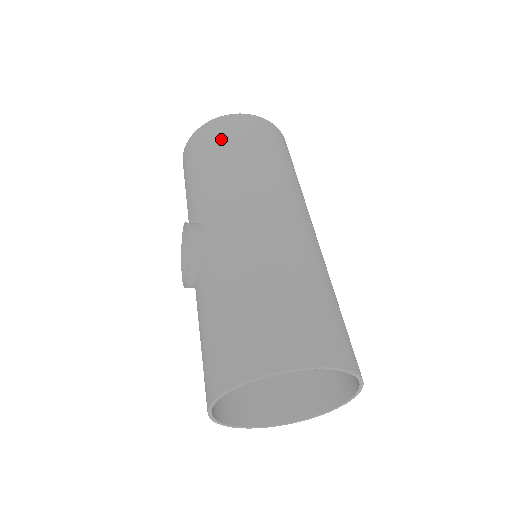
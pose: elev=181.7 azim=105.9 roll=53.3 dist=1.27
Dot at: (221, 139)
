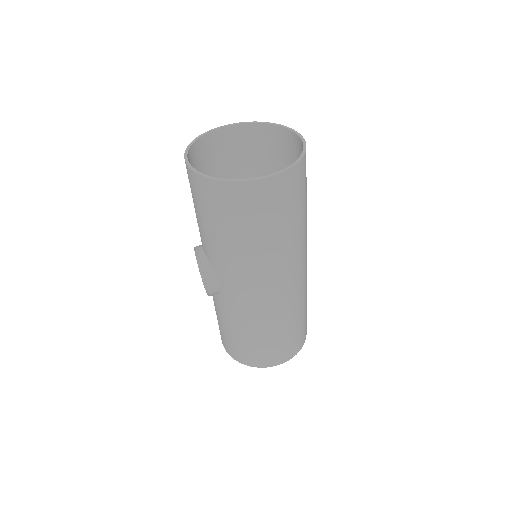
Dot at: (236, 214)
